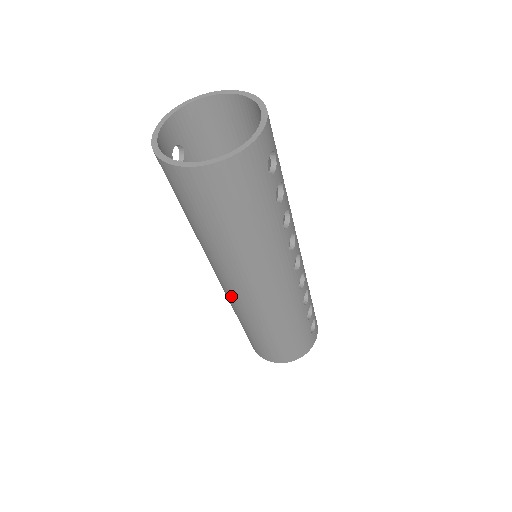
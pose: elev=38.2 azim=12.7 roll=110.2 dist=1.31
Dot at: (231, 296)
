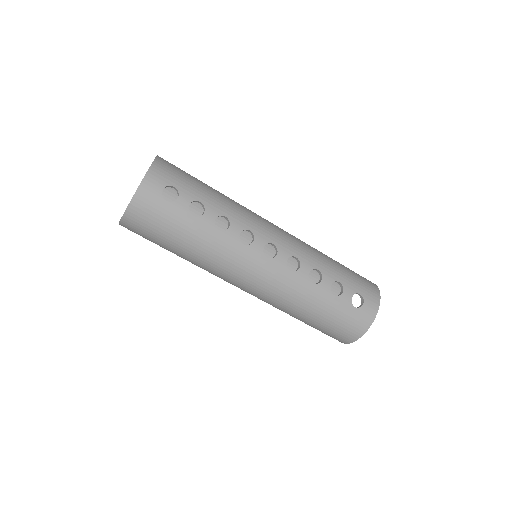
Dot at: occluded
